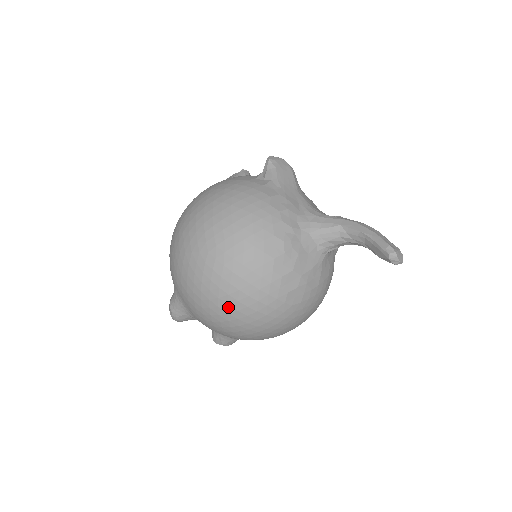
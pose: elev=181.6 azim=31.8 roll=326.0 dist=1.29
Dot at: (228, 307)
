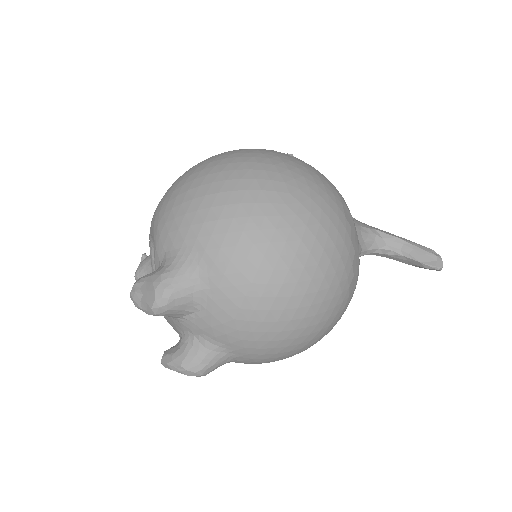
Dot at: (302, 271)
